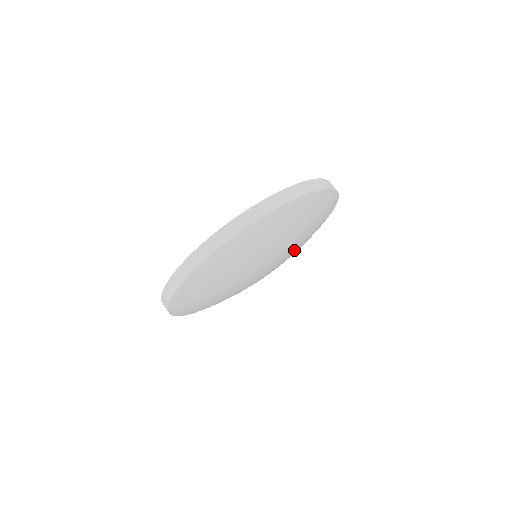
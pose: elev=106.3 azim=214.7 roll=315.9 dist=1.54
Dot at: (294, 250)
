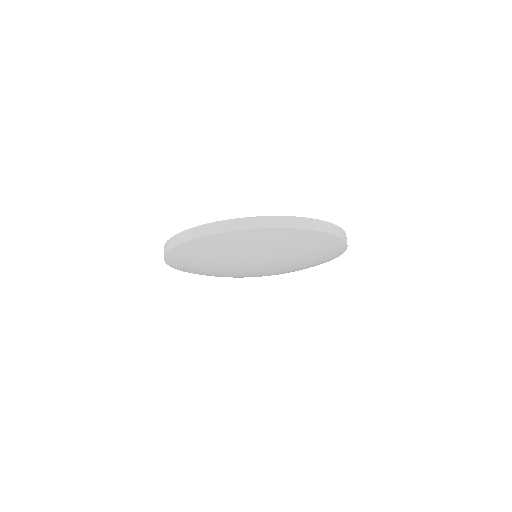
Dot at: (284, 271)
